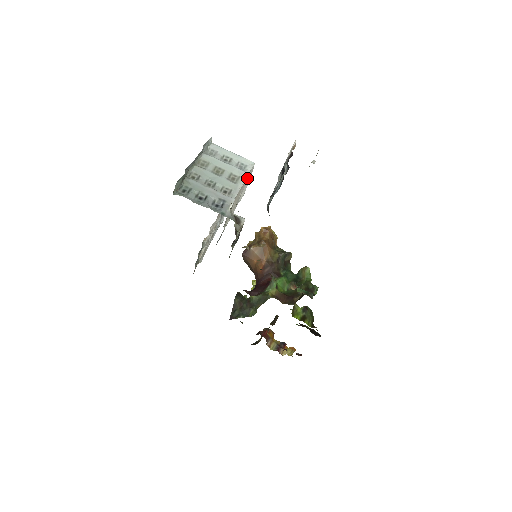
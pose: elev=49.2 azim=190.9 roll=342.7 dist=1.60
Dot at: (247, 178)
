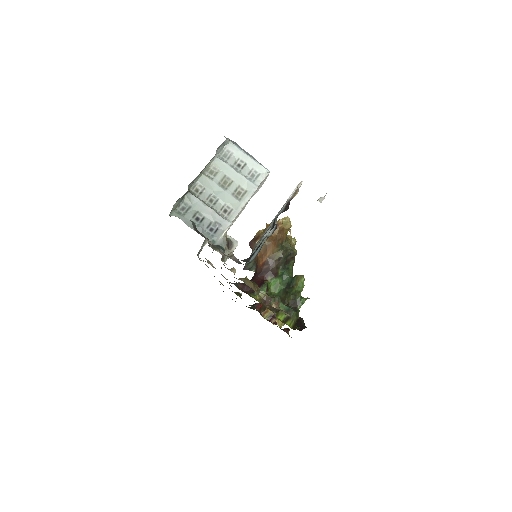
Dot at: (259, 185)
